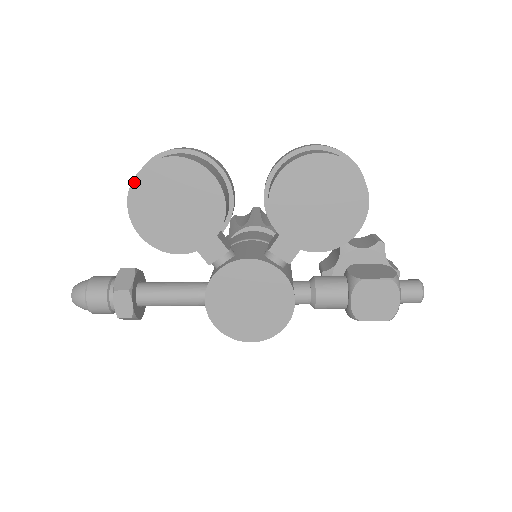
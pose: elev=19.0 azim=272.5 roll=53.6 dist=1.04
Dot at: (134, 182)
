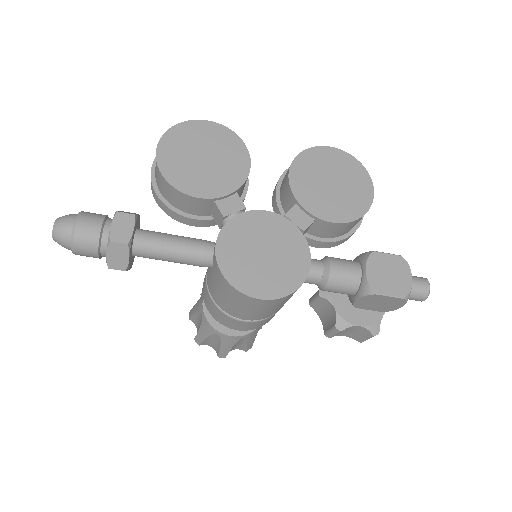
Dot at: (170, 130)
